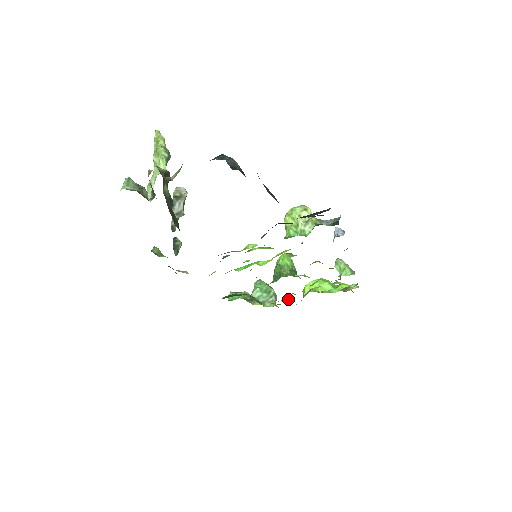
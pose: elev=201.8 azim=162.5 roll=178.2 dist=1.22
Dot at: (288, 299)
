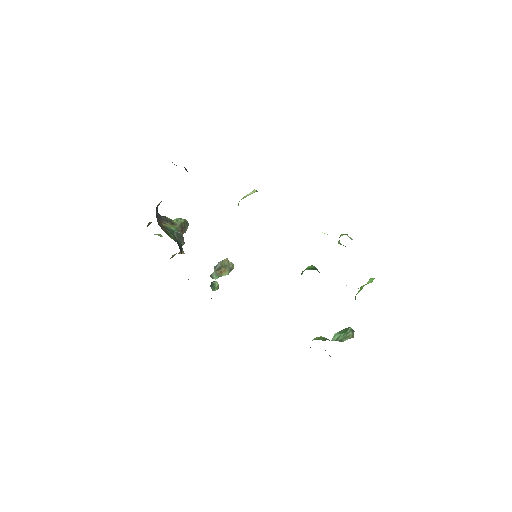
Dot at: occluded
